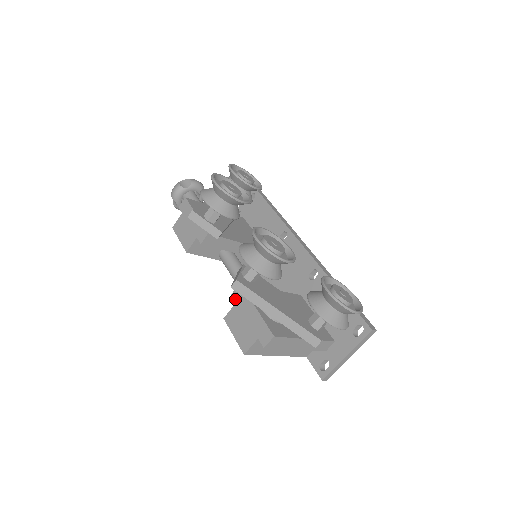
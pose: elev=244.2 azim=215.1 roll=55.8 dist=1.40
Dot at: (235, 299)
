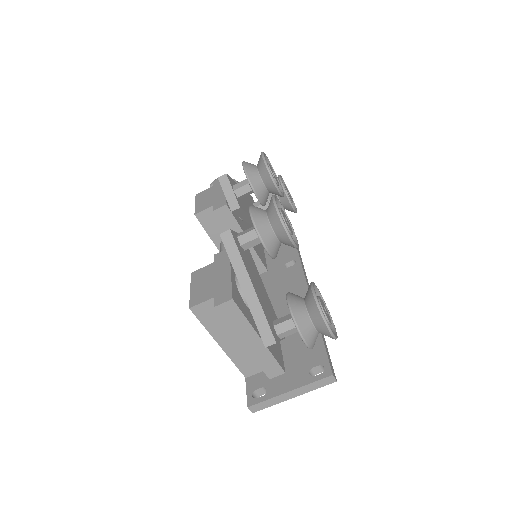
Dot at: (215, 259)
